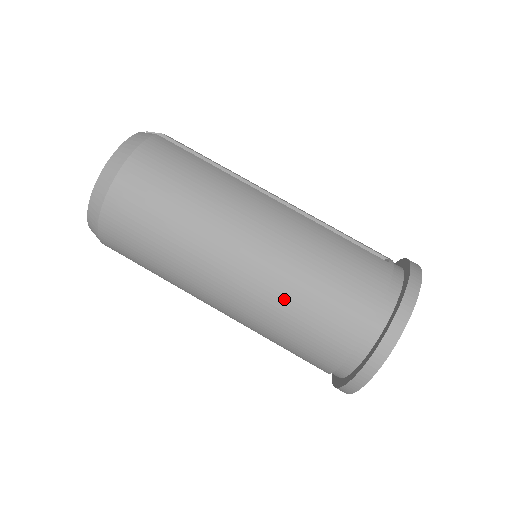
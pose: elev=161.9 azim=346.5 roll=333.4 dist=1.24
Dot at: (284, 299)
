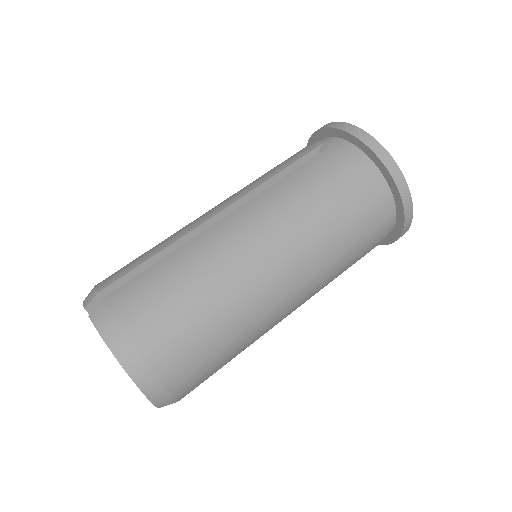
Dot at: (330, 254)
